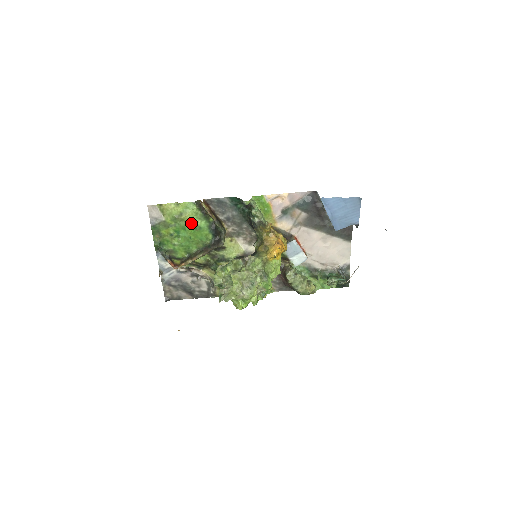
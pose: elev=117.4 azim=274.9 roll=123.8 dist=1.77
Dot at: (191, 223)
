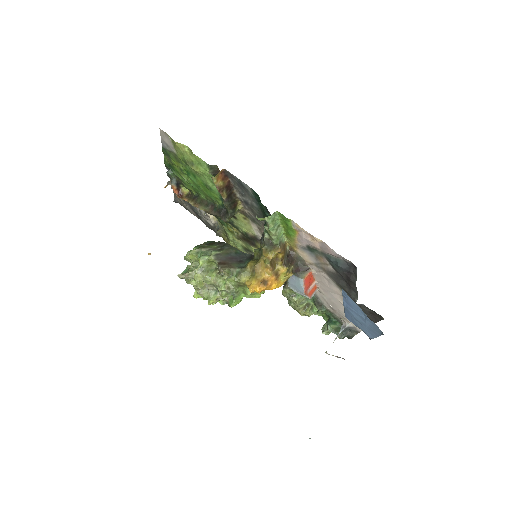
Dot at: (202, 178)
